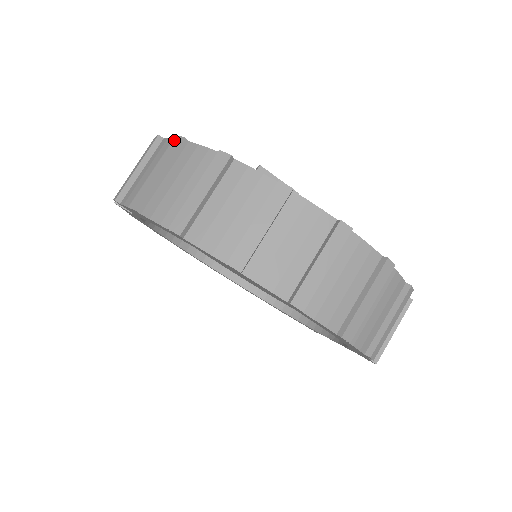
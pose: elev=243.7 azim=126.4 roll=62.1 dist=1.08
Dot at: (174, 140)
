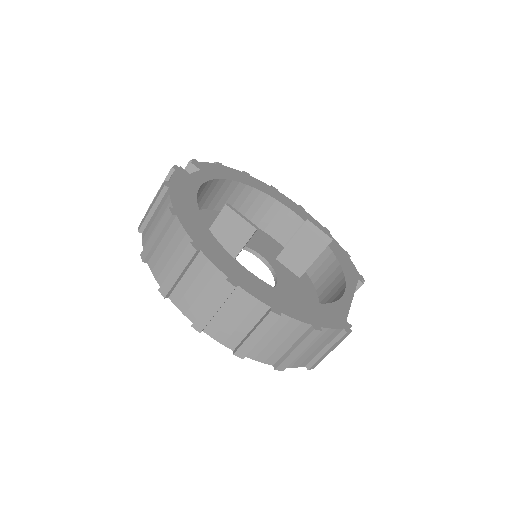
Dot at: (163, 184)
